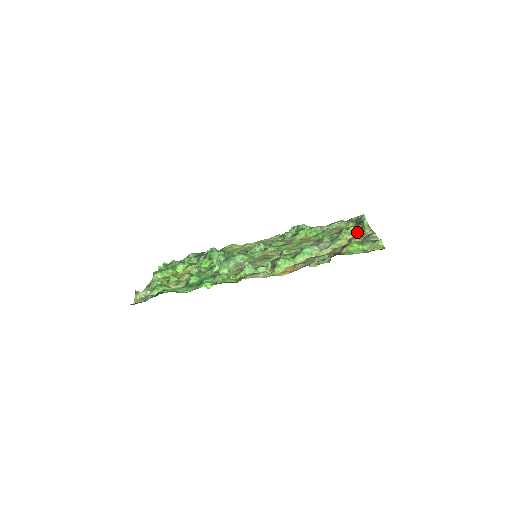
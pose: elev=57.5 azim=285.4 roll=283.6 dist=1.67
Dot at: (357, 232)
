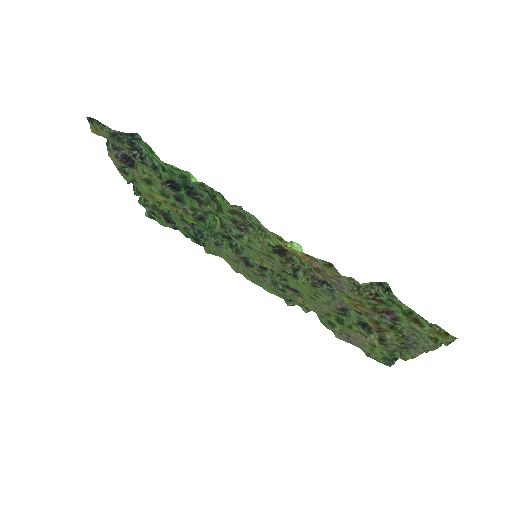
Dot at: (390, 348)
